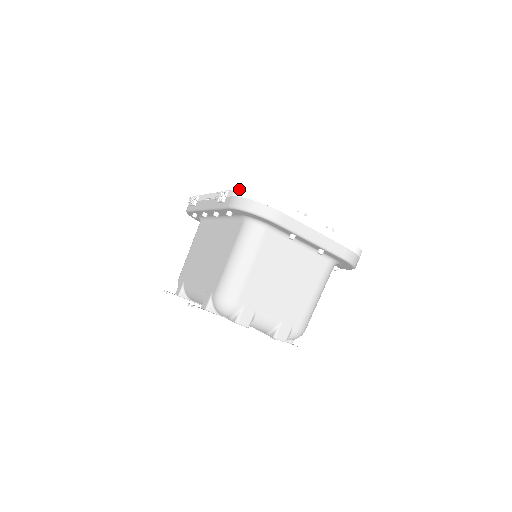
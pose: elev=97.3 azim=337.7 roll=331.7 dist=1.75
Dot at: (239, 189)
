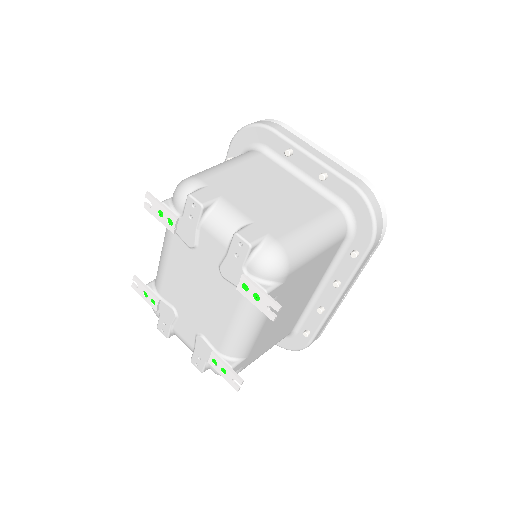
Dot at: occluded
